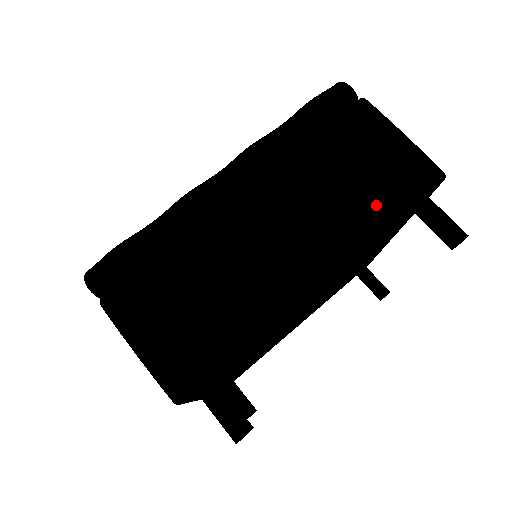
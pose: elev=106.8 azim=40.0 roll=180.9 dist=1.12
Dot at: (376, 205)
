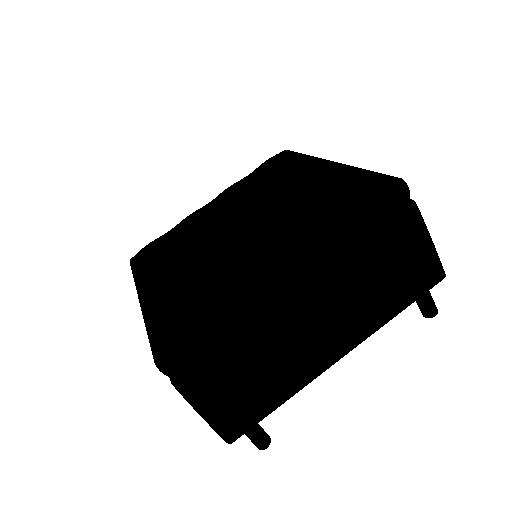
Dot at: (394, 302)
